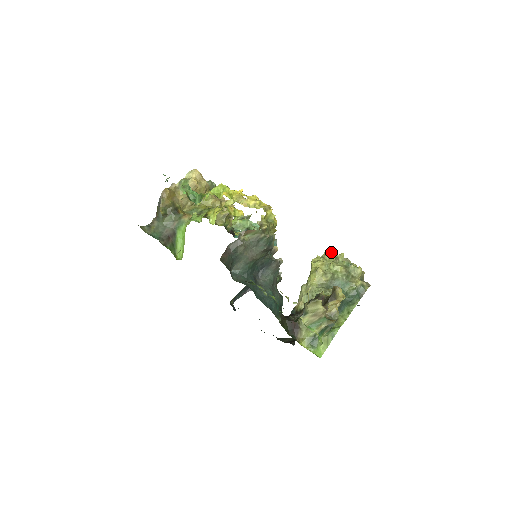
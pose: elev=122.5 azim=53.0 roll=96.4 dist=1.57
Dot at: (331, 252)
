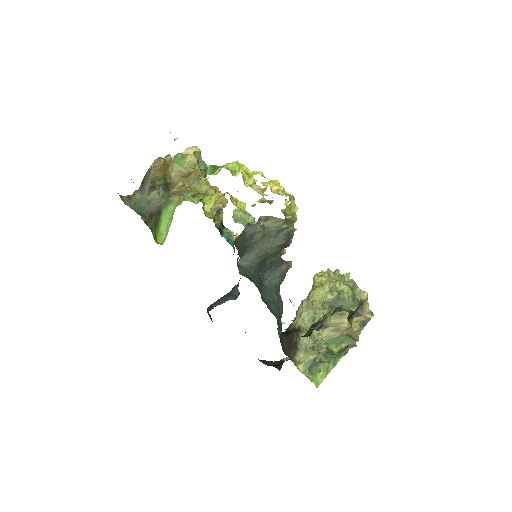
Dot at: (335, 270)
